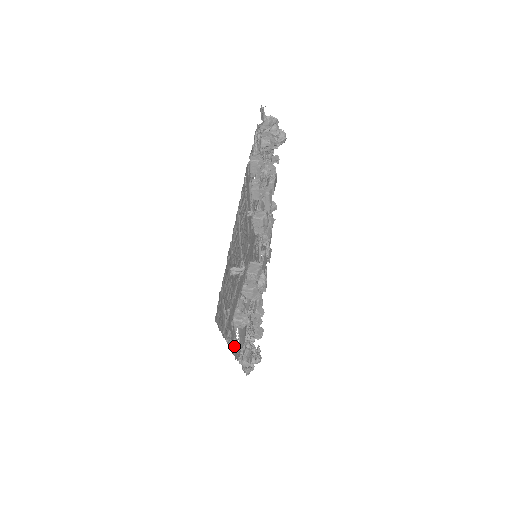
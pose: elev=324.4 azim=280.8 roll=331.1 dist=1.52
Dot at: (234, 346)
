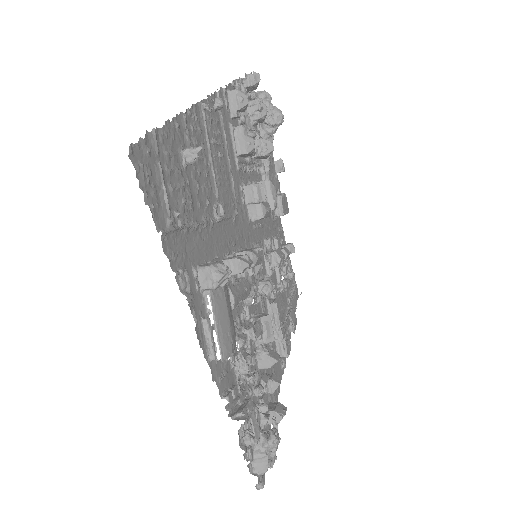
Dot at: (205, 339)
